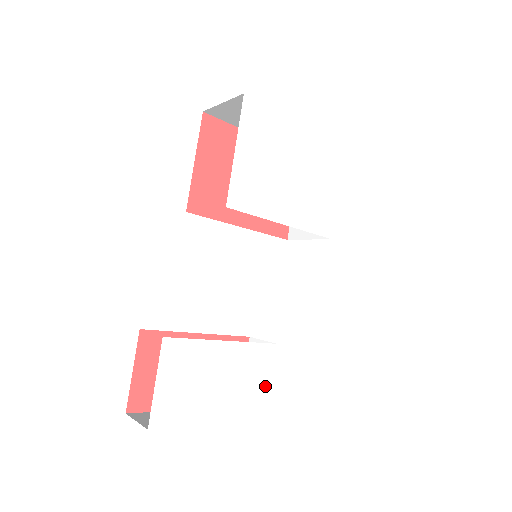
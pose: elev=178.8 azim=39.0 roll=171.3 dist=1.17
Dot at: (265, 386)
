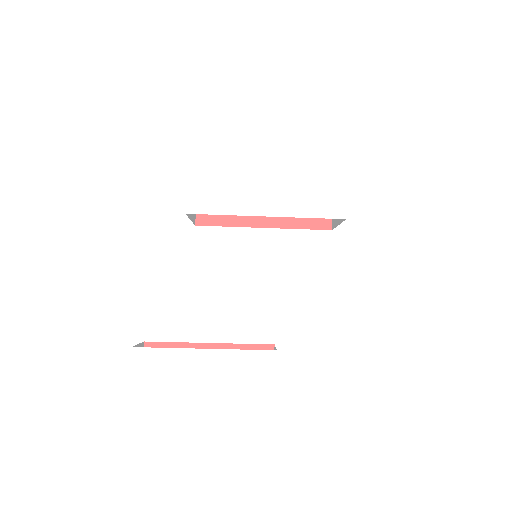
Dot at: (267, 398)
